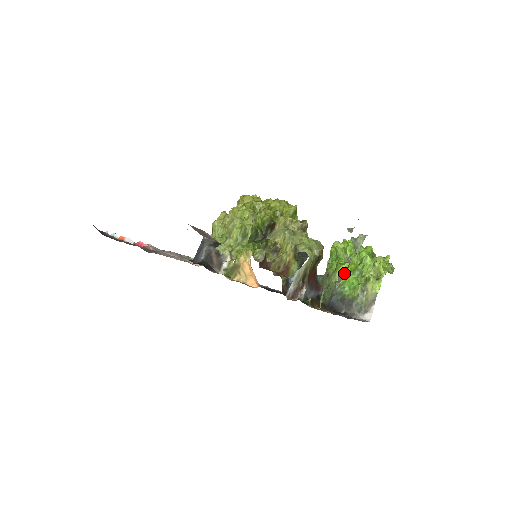
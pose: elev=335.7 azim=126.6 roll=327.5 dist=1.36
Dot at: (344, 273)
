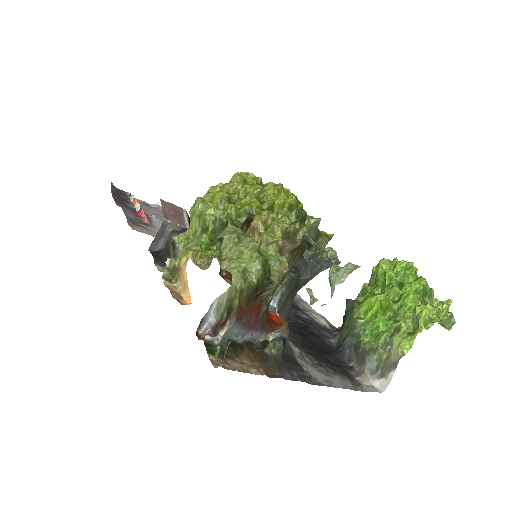
Dot at: (371, 309)
